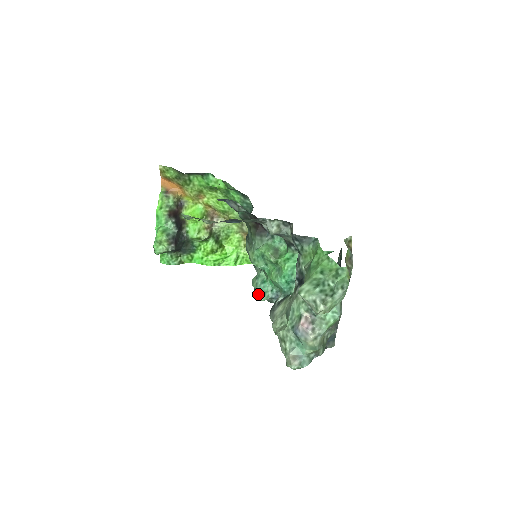
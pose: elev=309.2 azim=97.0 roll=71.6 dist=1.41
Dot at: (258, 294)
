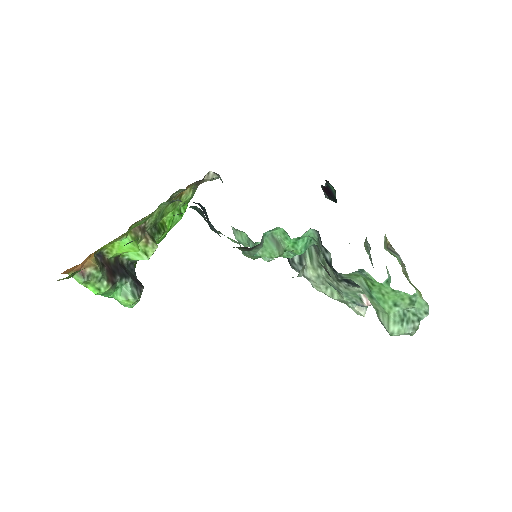
Dot at: (267, 261)
